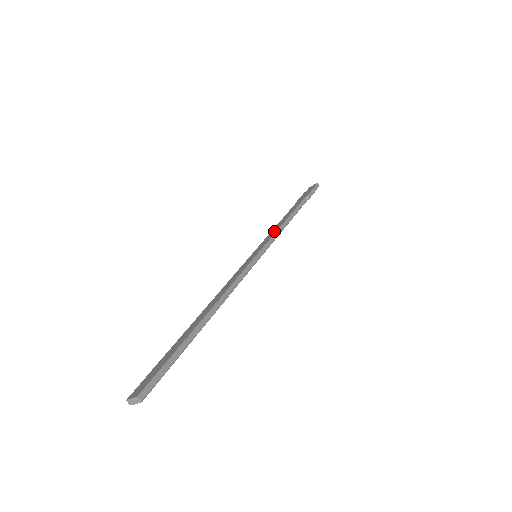
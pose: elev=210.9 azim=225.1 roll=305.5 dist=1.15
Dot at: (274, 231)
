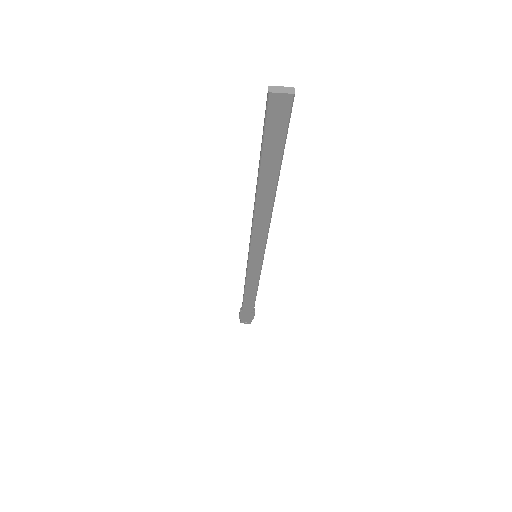
Dot at: occluded
